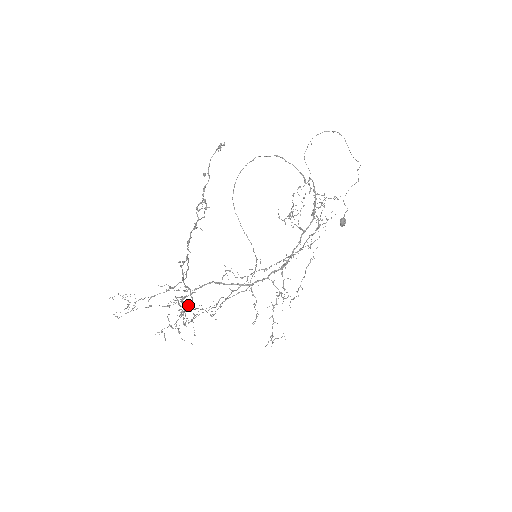
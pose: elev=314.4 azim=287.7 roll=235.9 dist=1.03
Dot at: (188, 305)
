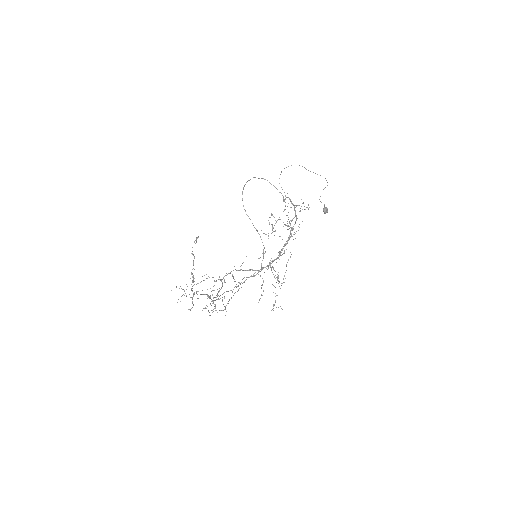
Dot at: (219, 290)
